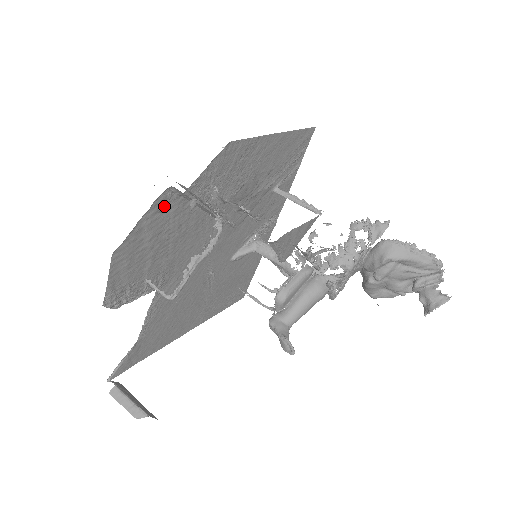
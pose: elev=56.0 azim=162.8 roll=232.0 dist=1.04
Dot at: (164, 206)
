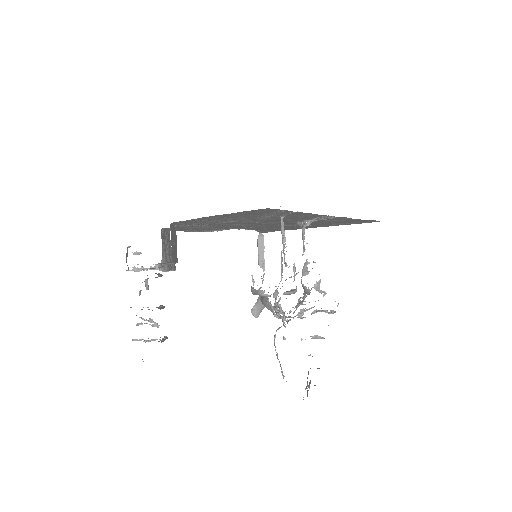
Dot at: occluded
